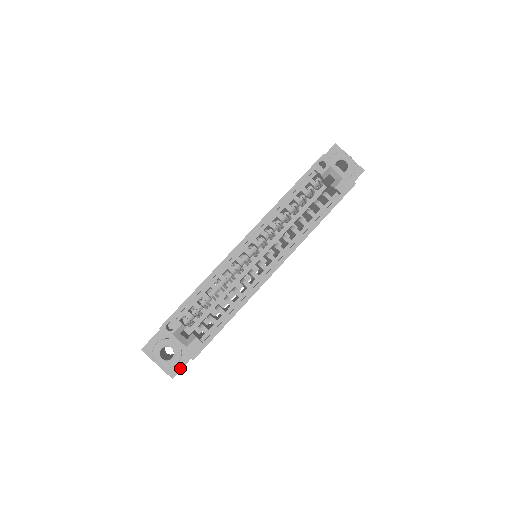
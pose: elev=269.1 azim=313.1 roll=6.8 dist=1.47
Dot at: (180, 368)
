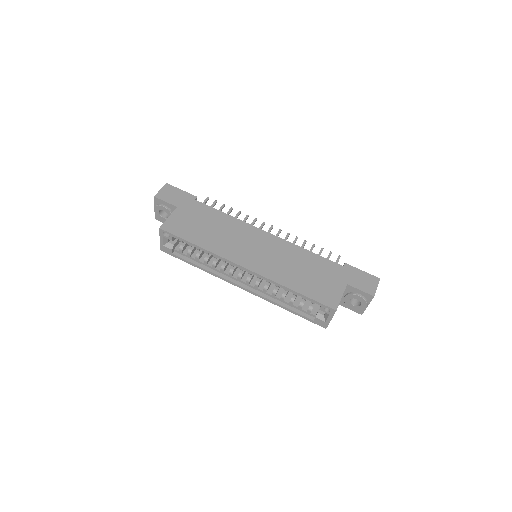
Dot at: occluded
